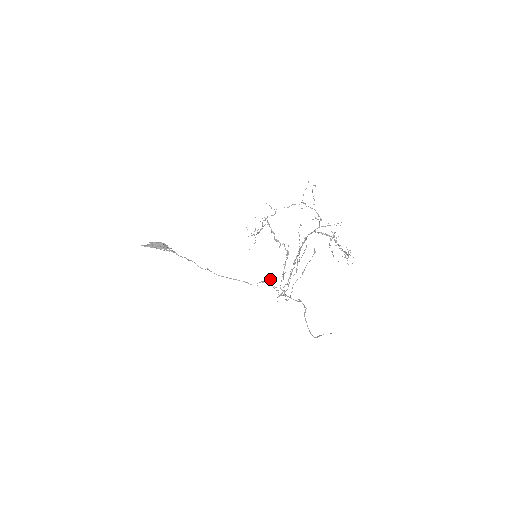
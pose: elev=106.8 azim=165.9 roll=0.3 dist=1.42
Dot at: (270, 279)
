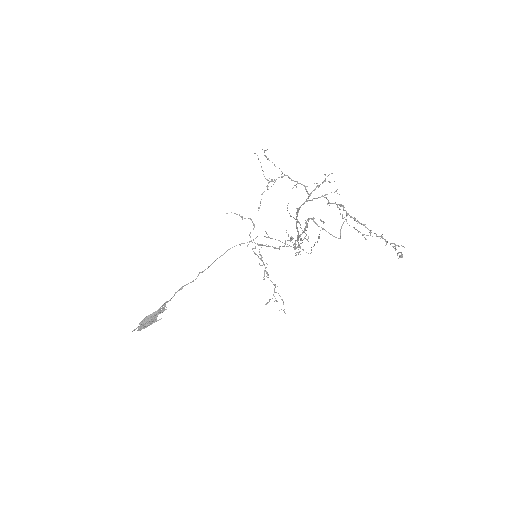
Dot at: (266, 233)
